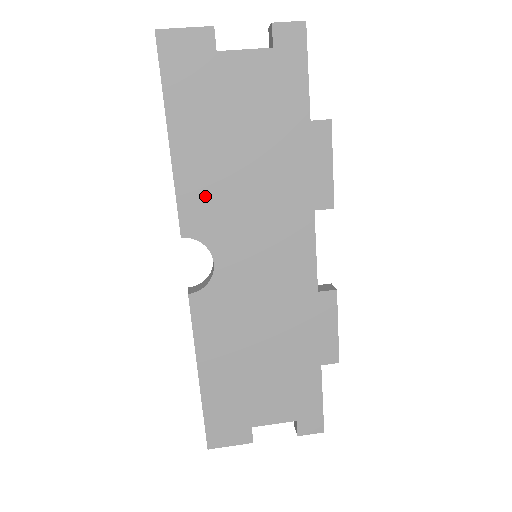
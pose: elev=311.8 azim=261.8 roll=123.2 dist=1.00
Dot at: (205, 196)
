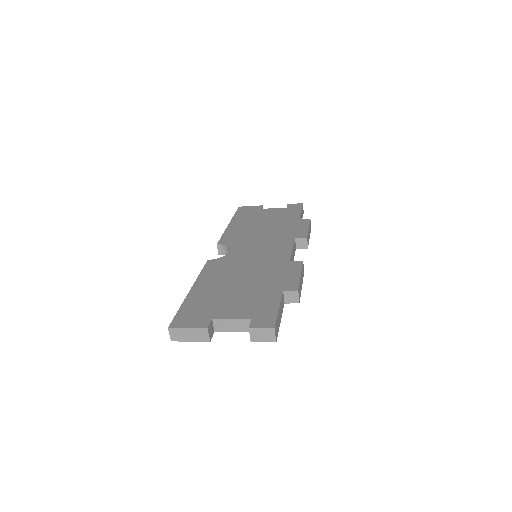
Dot at: (237, 235)
